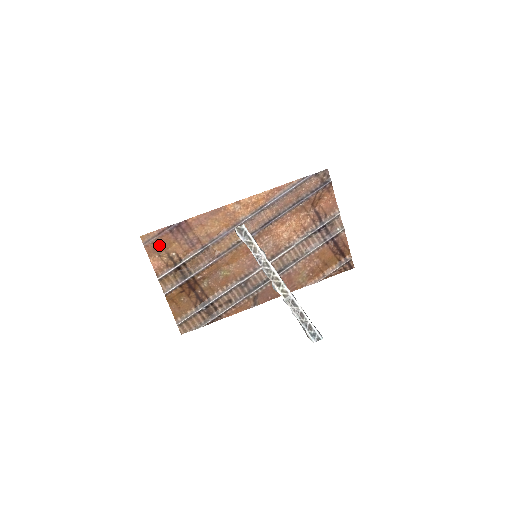
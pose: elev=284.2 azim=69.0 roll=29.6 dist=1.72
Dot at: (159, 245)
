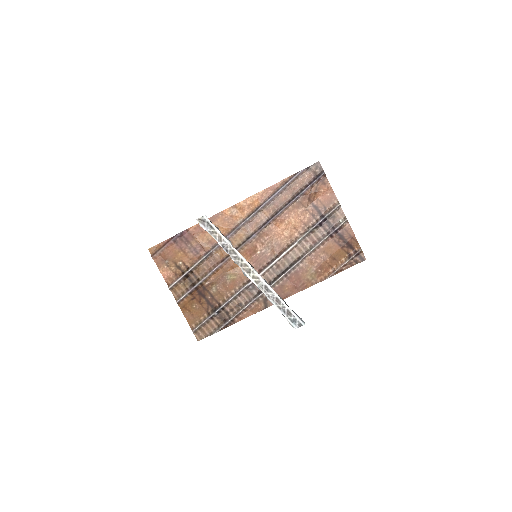
Dot at: (166, 256)
